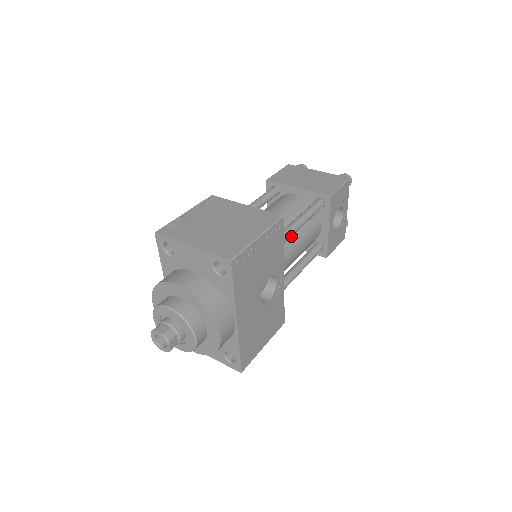
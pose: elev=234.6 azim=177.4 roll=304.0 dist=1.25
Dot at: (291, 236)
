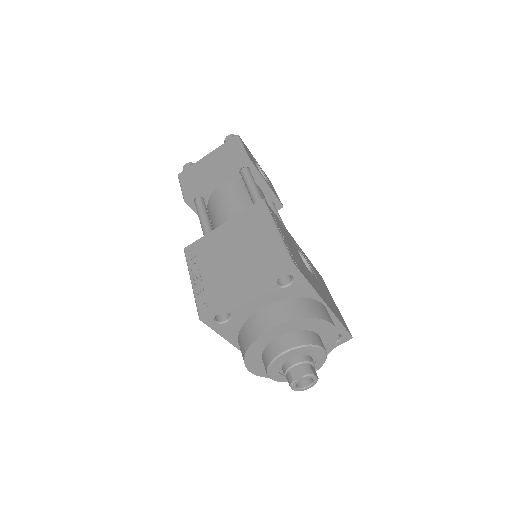
Dot at: occluded
